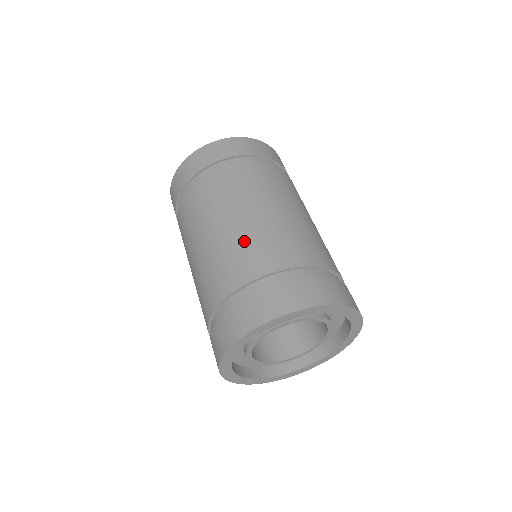
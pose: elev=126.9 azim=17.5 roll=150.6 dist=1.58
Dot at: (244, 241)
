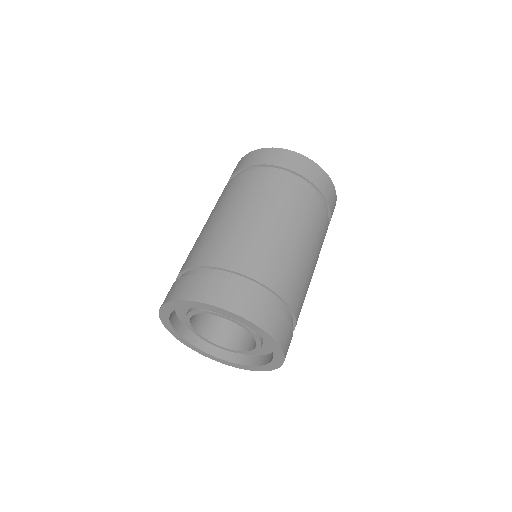
Dot at: (196, 242)
